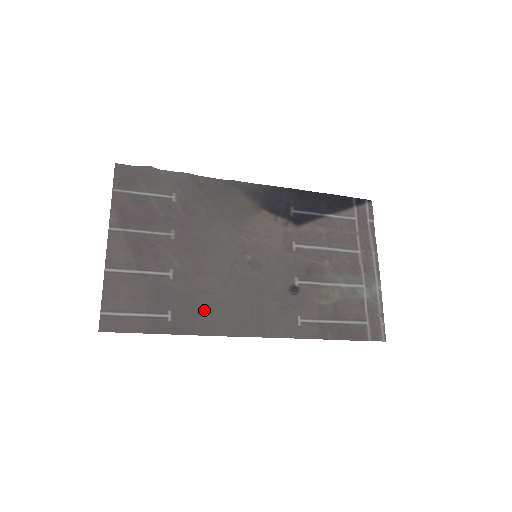
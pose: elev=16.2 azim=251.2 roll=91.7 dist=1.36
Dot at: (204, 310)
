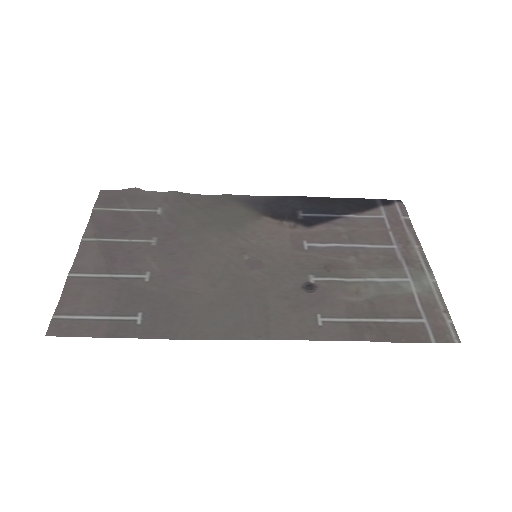
Dot at: (186, 312)
